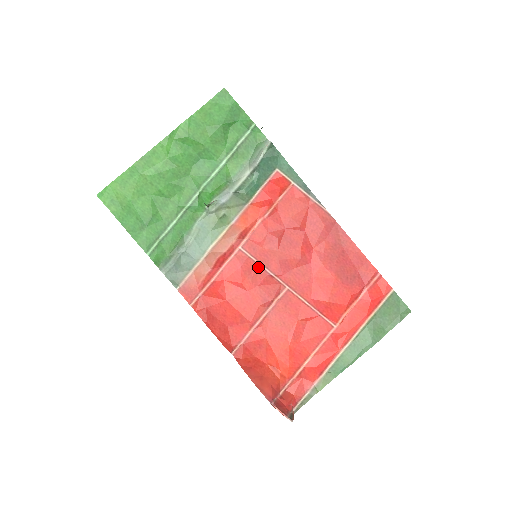
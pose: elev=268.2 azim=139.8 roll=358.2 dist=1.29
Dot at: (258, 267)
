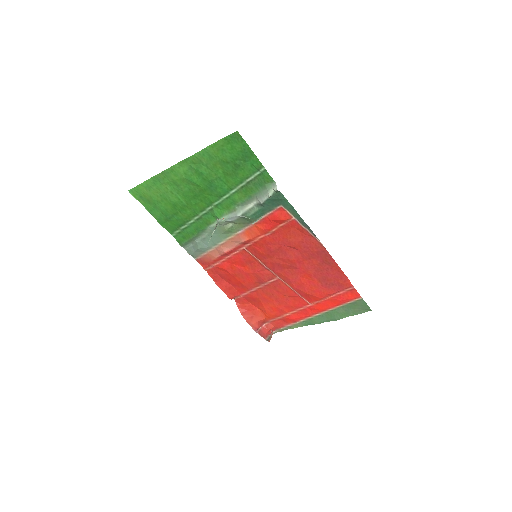
Dot at: (257, 261)
